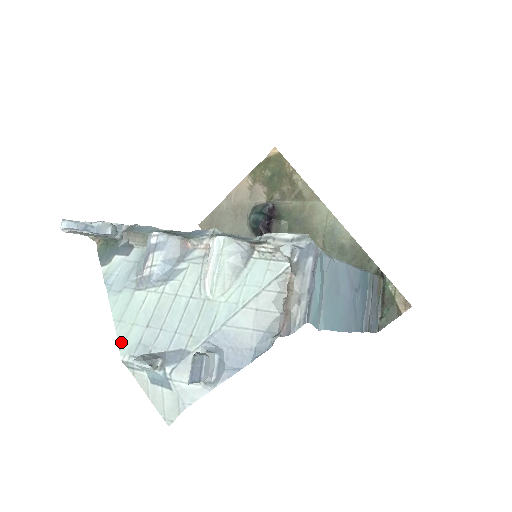
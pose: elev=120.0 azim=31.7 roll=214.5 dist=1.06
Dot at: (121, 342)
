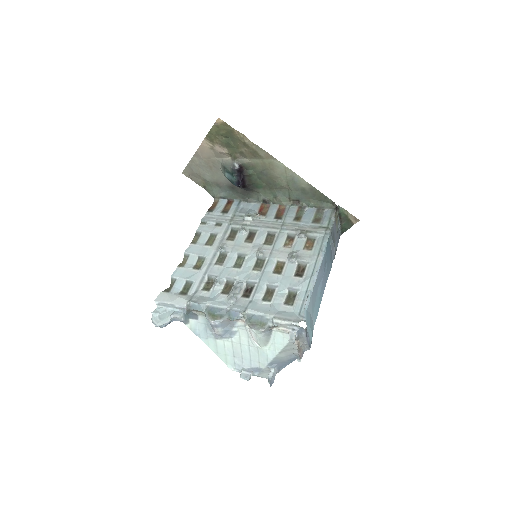
Dot at: (225, 362)
